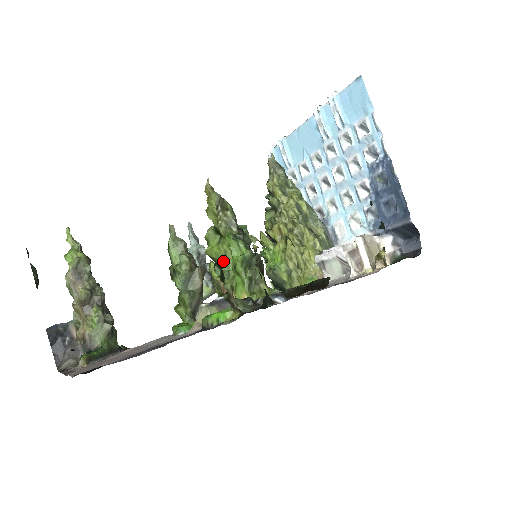
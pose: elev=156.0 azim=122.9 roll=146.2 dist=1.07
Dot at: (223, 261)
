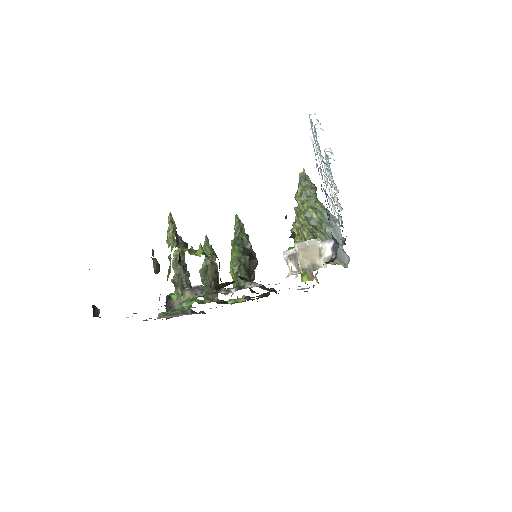
Dot at: (170, 264)
